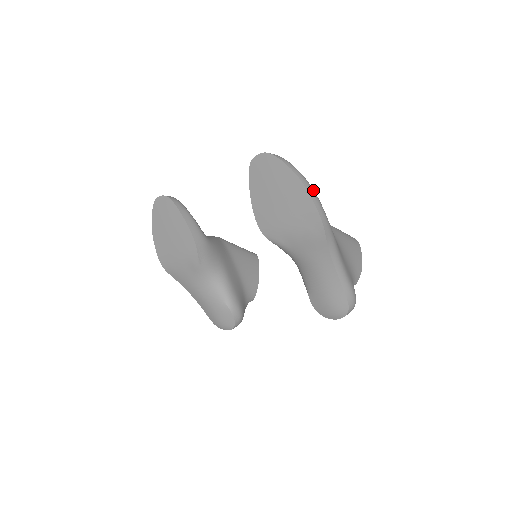
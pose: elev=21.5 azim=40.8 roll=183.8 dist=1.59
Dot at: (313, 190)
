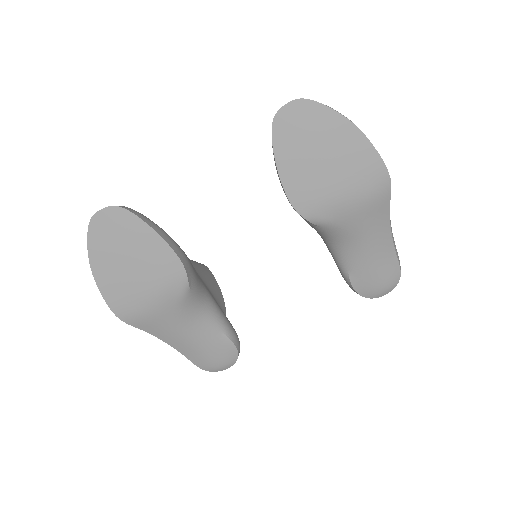
Dot at: occluded
